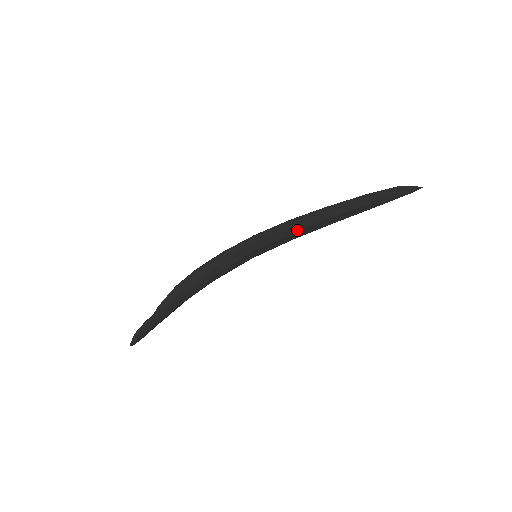
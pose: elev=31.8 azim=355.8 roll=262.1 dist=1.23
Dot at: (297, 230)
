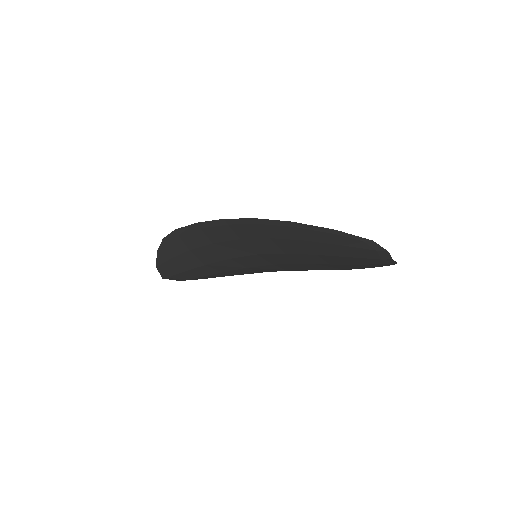
Dot at: occluded
